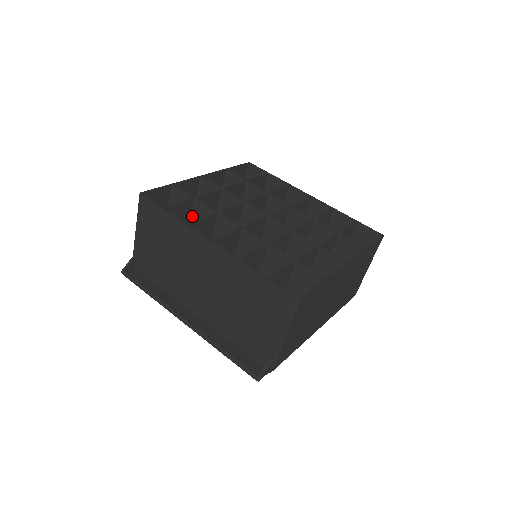
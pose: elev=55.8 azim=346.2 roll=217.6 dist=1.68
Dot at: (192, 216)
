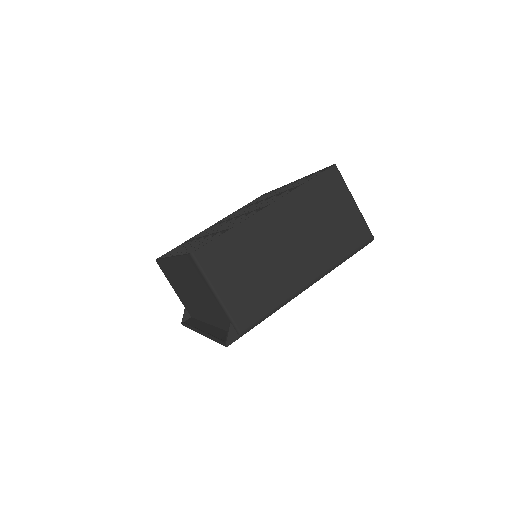
Dot at: occluded
